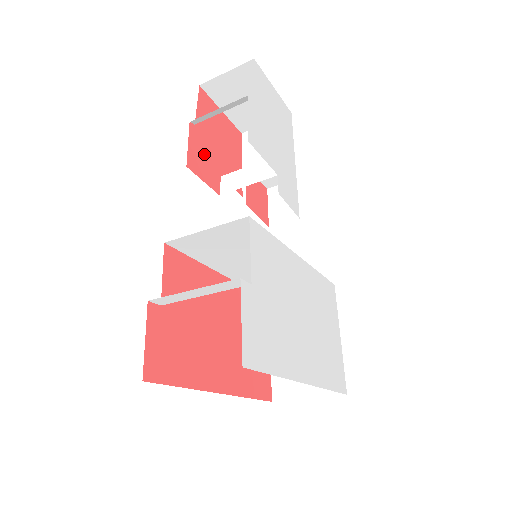
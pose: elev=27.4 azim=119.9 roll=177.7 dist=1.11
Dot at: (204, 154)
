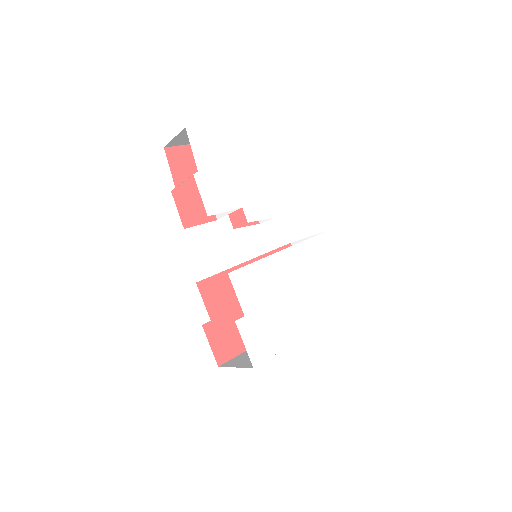
Dot at: (192, 202)
